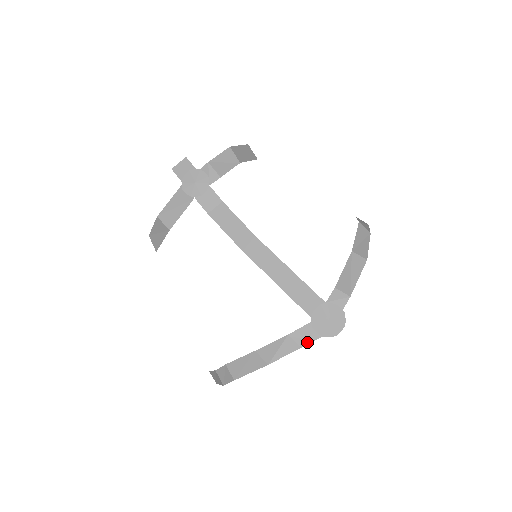
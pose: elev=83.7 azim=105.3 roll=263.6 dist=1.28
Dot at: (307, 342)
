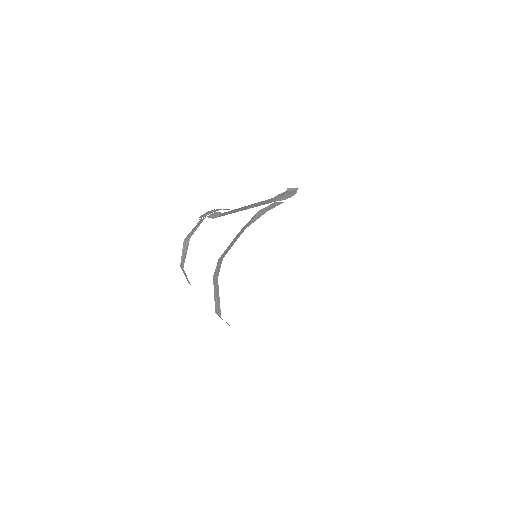
Dot at: (272, 208)
